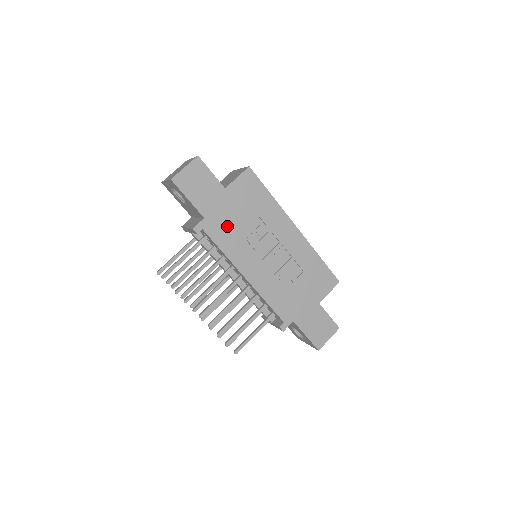
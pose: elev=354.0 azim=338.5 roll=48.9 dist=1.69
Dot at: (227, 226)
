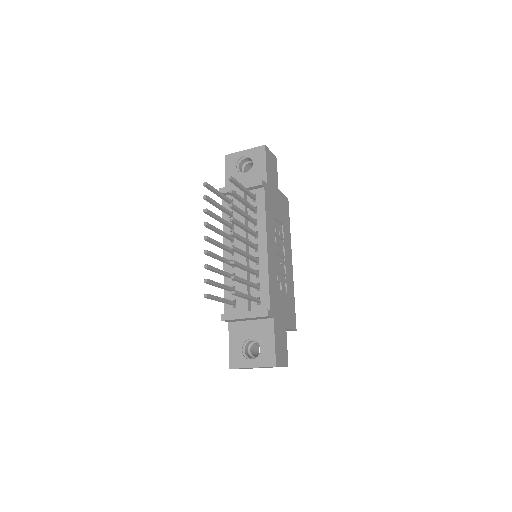
Dot at: (272, 206)
